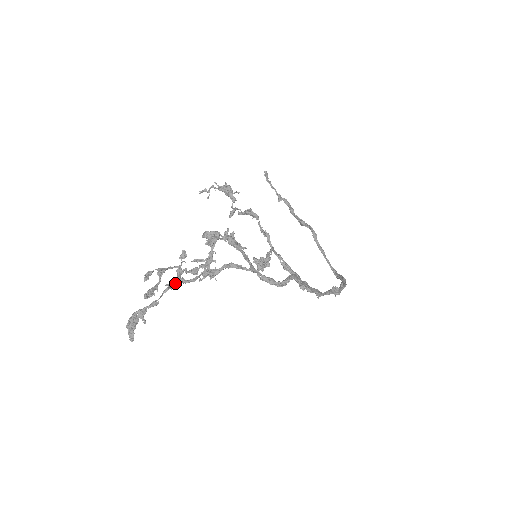
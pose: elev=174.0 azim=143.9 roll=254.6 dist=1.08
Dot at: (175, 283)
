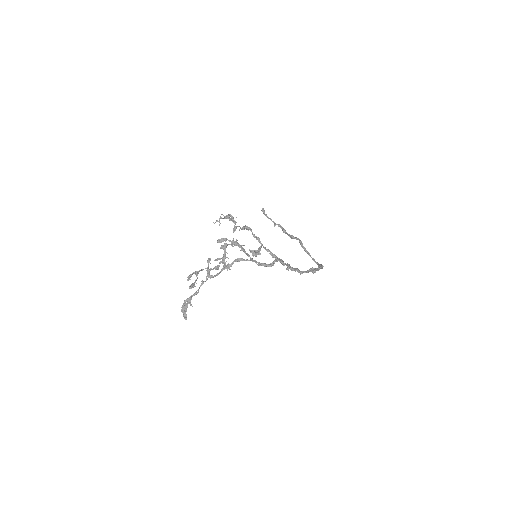
Dot at: (207, 278)
